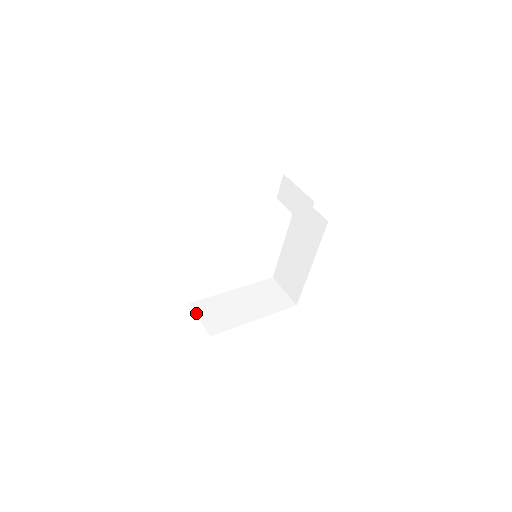
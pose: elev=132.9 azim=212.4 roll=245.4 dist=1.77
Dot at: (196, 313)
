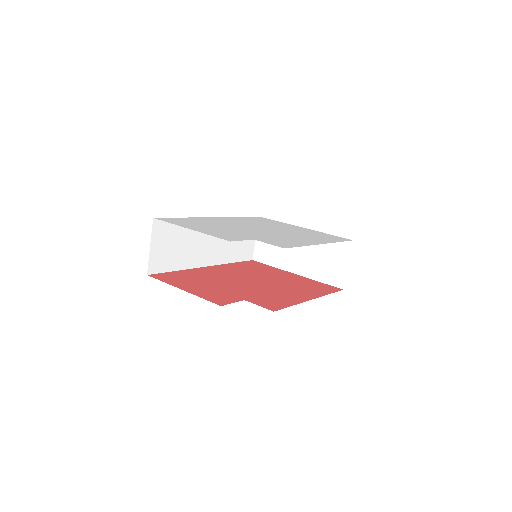
Dot at: occluded
